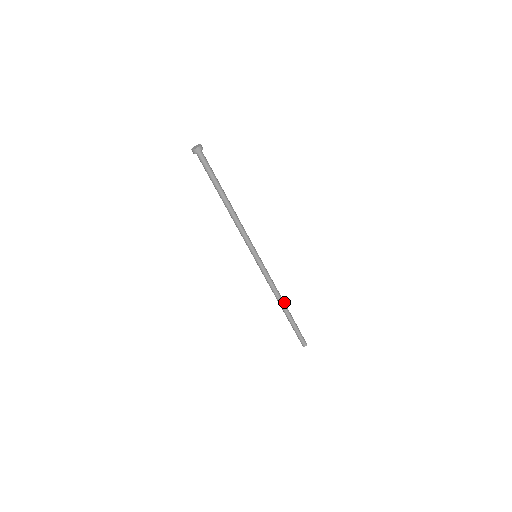
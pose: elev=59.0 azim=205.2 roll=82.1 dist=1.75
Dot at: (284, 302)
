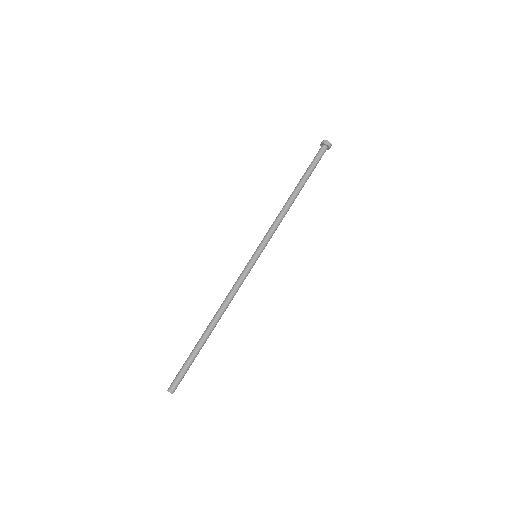
Dot at: (216, 322)
